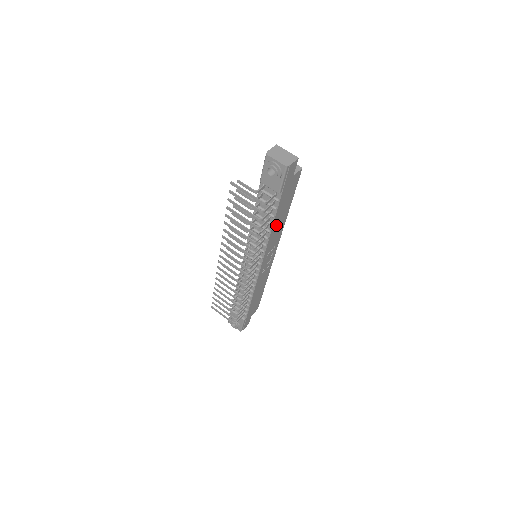
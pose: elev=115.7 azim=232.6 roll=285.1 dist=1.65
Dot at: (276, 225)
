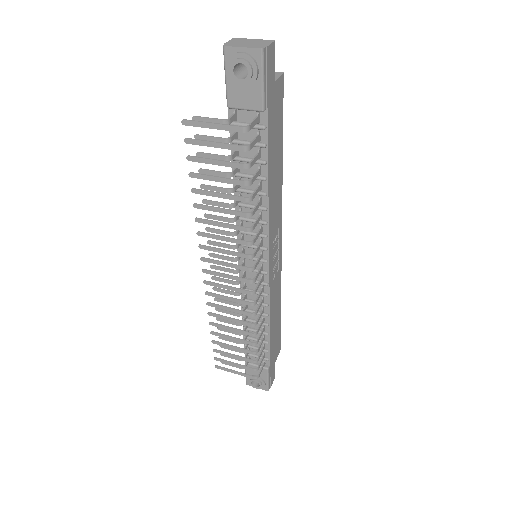
Dot at: (272, 184)
